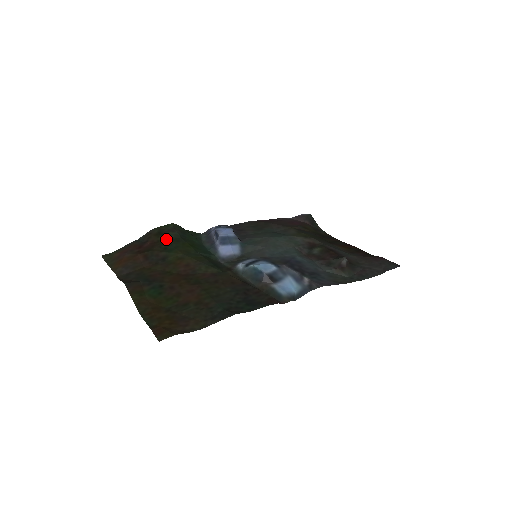
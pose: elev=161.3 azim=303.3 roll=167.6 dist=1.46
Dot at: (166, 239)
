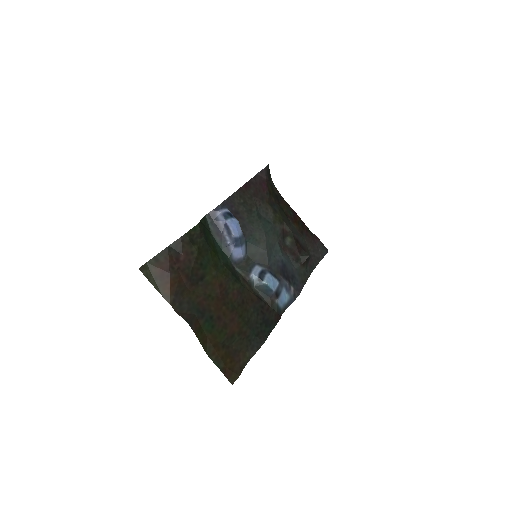
Dot at: (198, 250)
